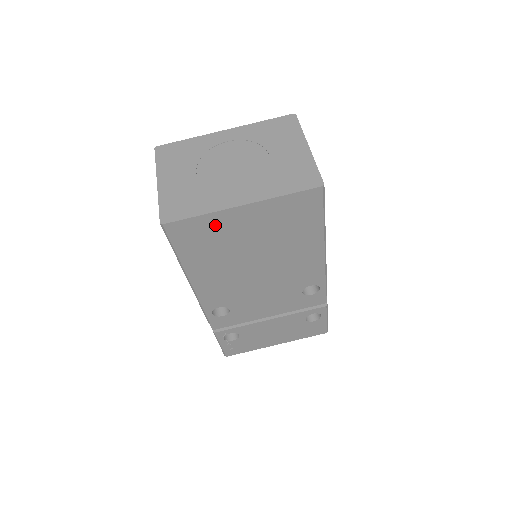
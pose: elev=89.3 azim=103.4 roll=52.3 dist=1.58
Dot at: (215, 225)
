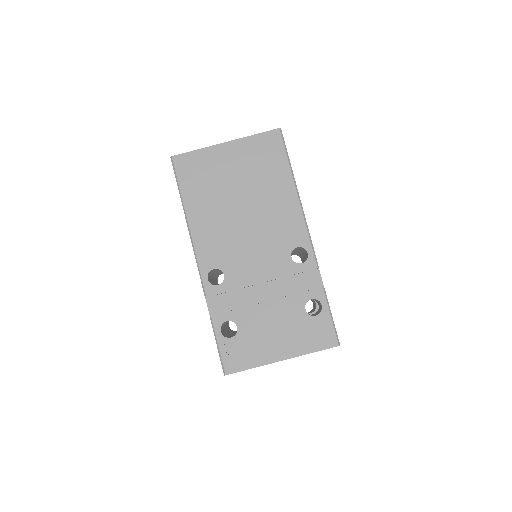
Dot at: (207, 160)
